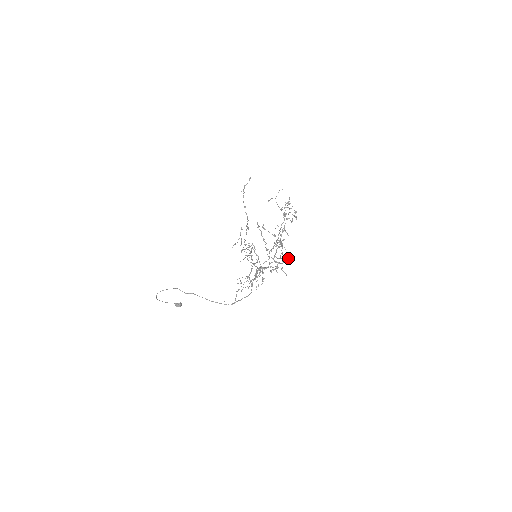
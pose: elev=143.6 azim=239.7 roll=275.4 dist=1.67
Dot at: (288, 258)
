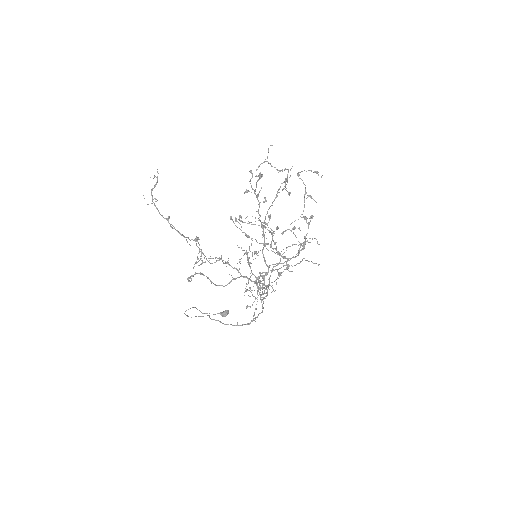
Dot at: (303, 246)
